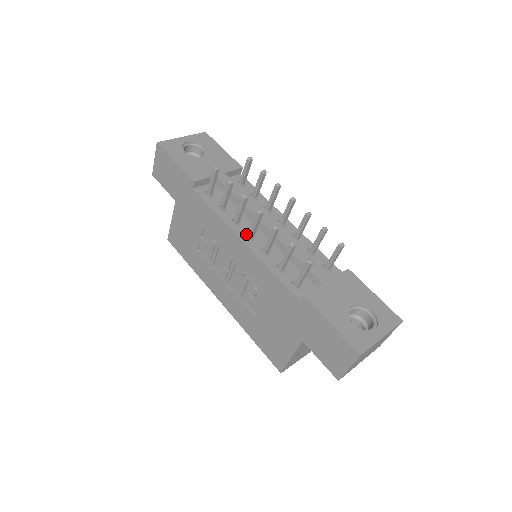
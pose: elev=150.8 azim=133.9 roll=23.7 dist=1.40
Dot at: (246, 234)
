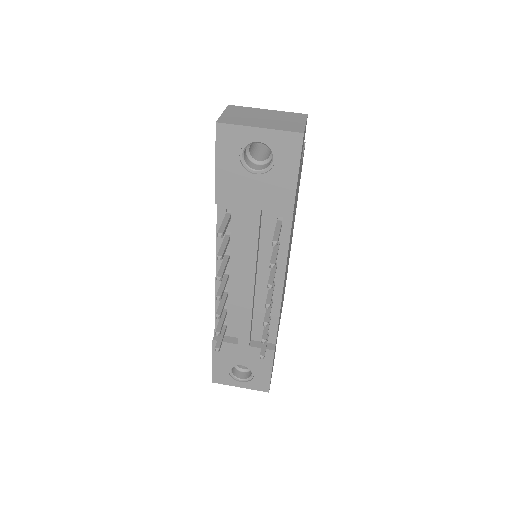
Dot at: (226, 270)
